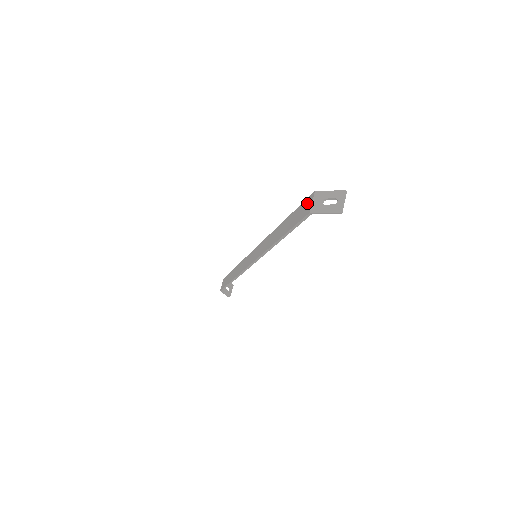
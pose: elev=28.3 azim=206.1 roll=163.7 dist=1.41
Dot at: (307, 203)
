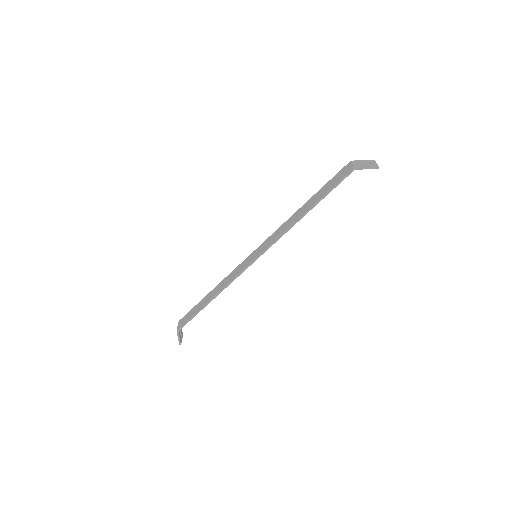
Dot at: (344, 170)
